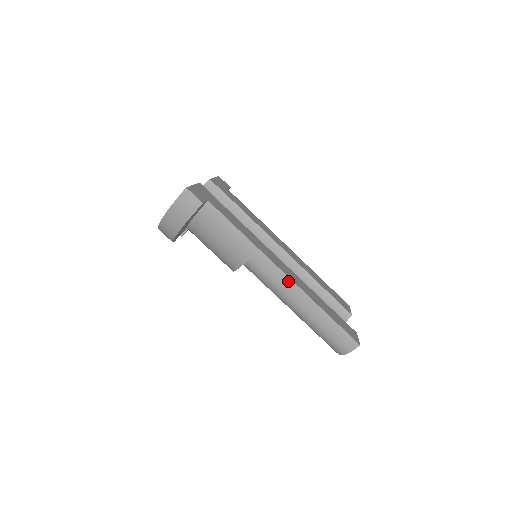
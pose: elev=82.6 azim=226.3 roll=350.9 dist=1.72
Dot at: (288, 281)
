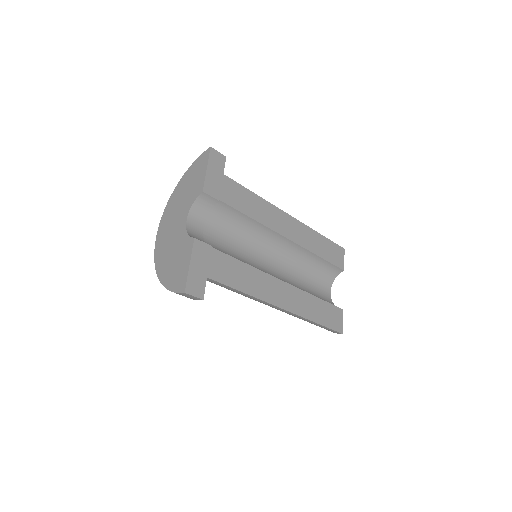
Dot at: (286, 311)
